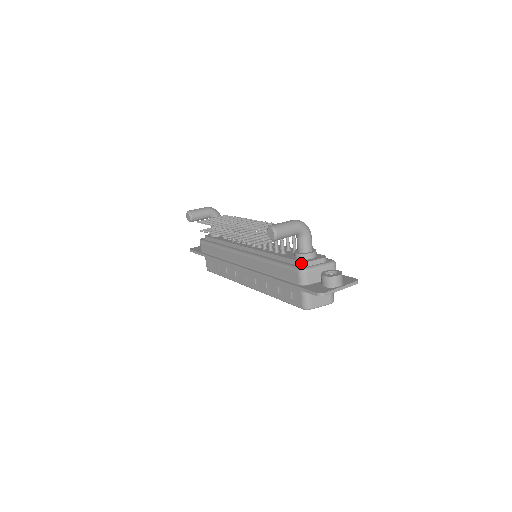
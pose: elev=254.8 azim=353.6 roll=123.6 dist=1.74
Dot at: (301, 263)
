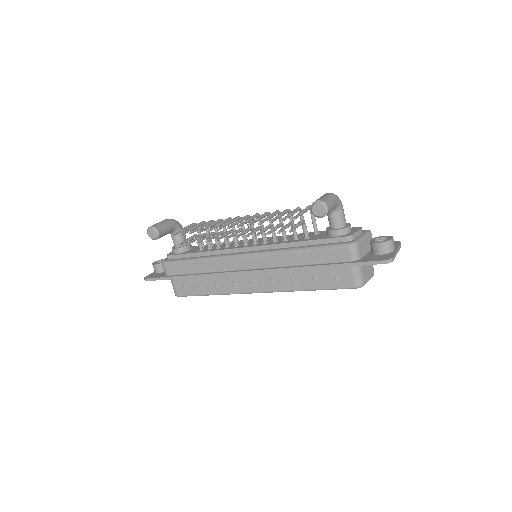
Dot at: (346, 238)
